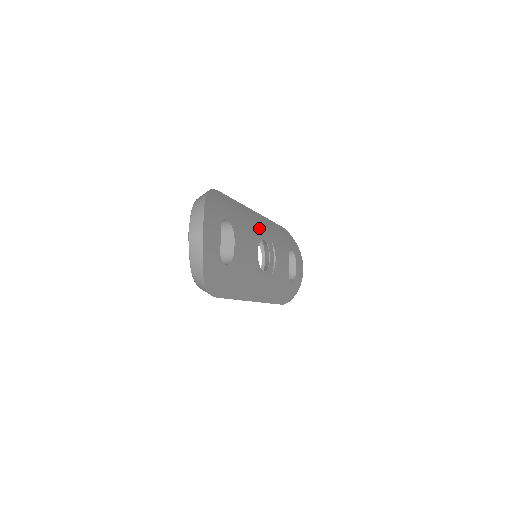
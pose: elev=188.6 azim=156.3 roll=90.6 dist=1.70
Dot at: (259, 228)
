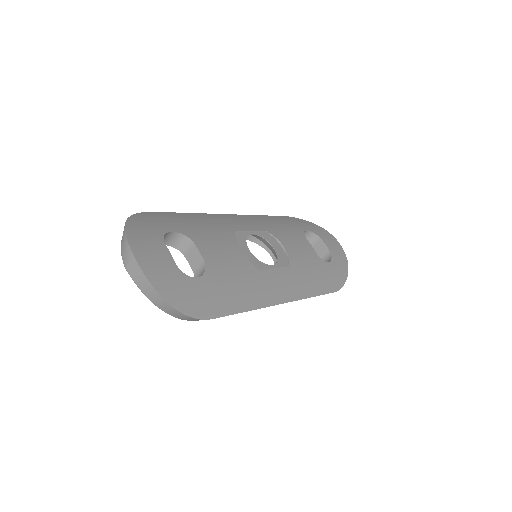
Dot at: (238, 226)
